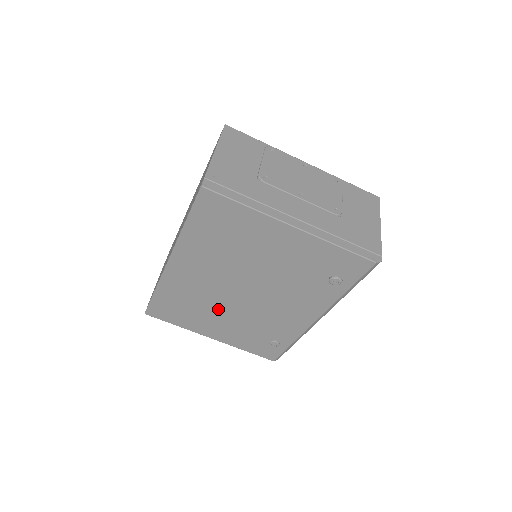
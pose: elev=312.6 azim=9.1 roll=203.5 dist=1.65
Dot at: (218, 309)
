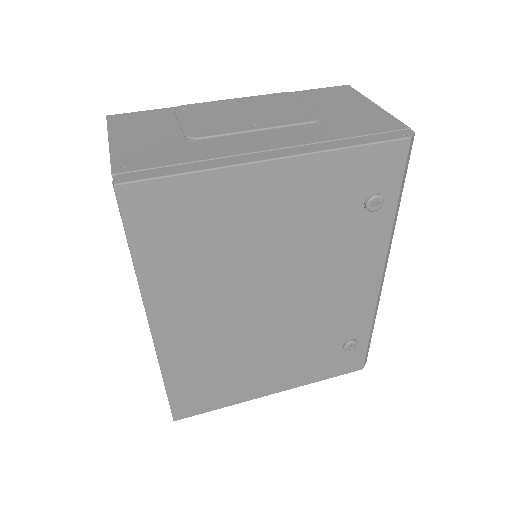
Dot at: (256, 350)
